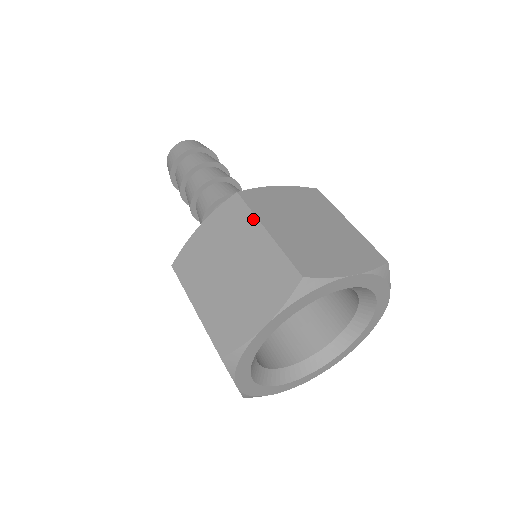
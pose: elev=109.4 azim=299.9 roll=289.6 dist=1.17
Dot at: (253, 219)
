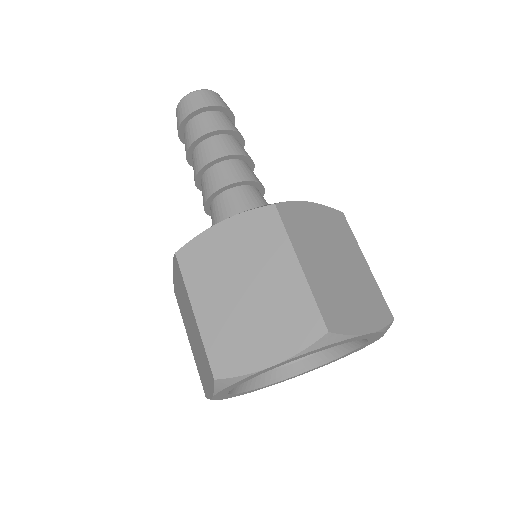
Dot at: (287, 244)
